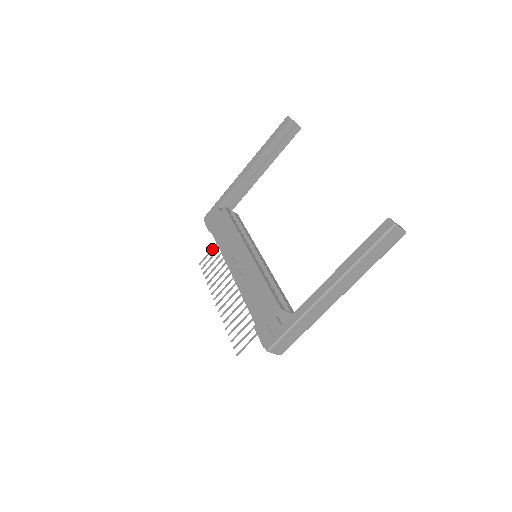
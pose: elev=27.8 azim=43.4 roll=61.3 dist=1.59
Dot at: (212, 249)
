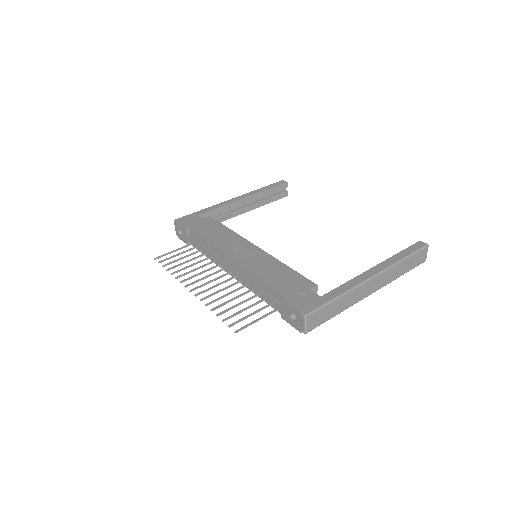
Dot at: (178, 249)
